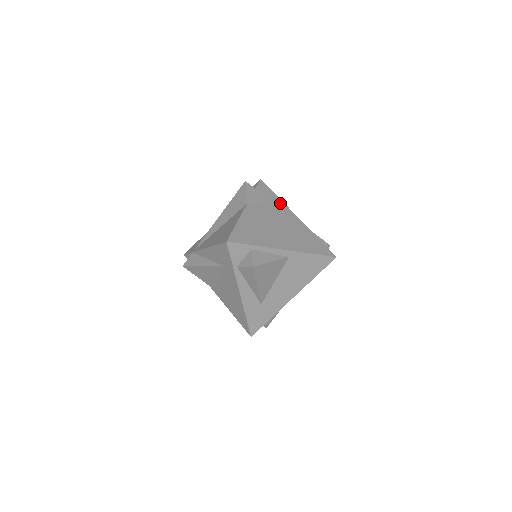
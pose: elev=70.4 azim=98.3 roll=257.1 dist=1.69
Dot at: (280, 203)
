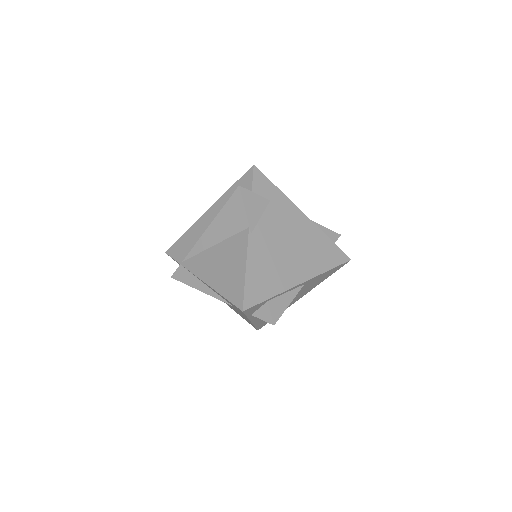
Dot at: (283, 201)
